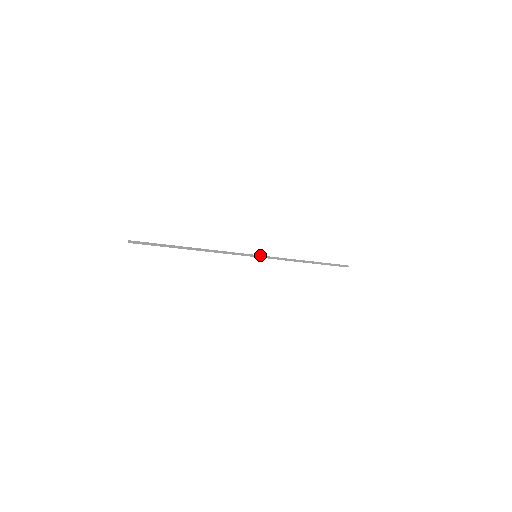
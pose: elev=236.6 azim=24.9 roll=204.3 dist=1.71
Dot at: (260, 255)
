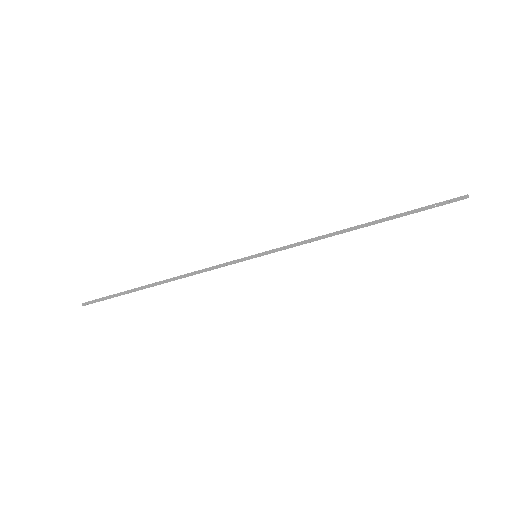
Dot at: (263, 253)
